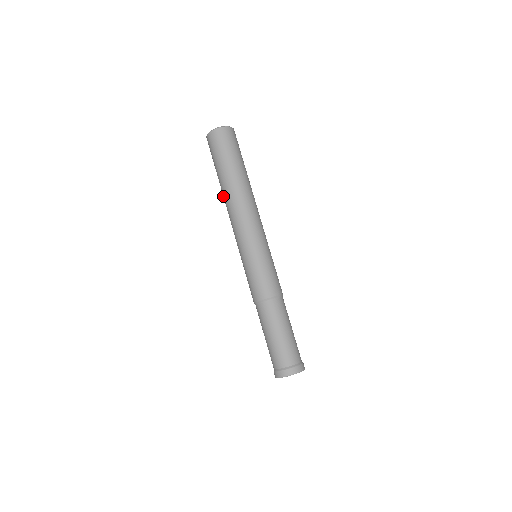
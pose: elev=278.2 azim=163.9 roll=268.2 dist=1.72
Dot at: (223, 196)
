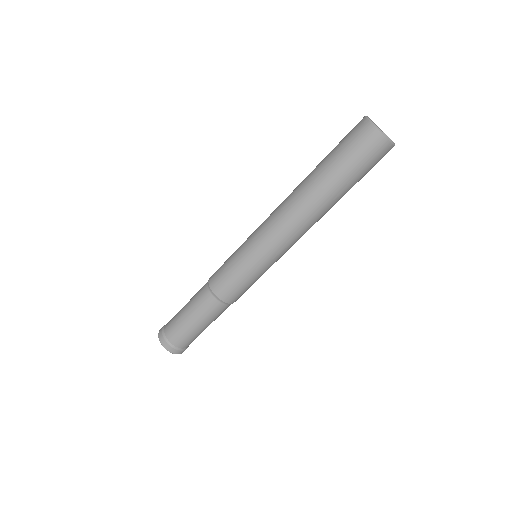
Dot at: (308, 196)
